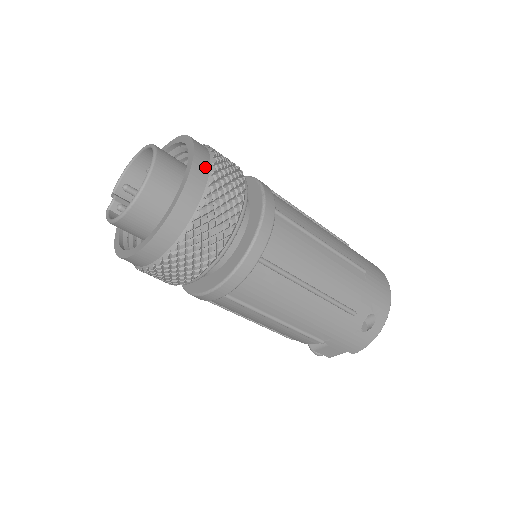
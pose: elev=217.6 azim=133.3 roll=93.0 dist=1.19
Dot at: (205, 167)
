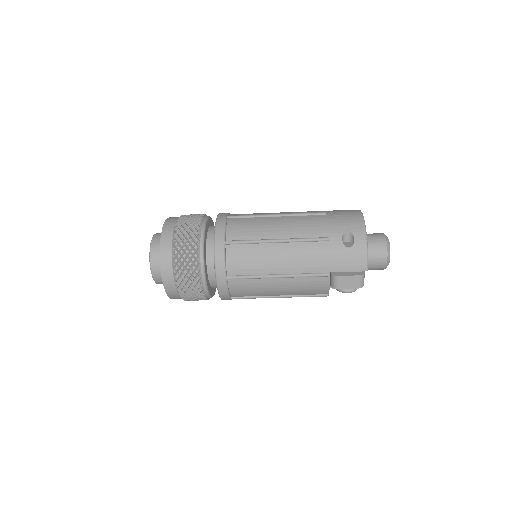
Dot at: (173, 221)
